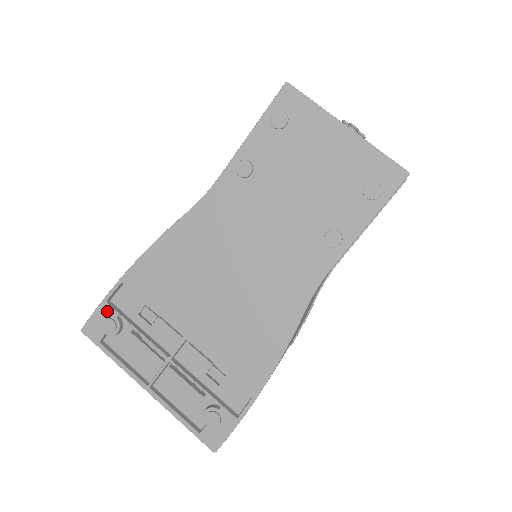
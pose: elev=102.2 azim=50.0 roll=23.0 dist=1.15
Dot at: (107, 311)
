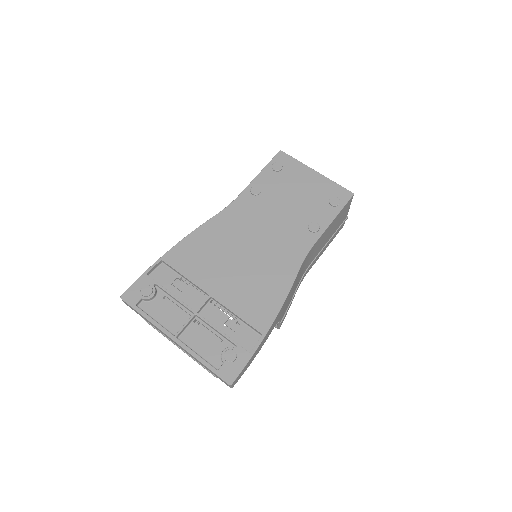
Dot at: (146, 281)
